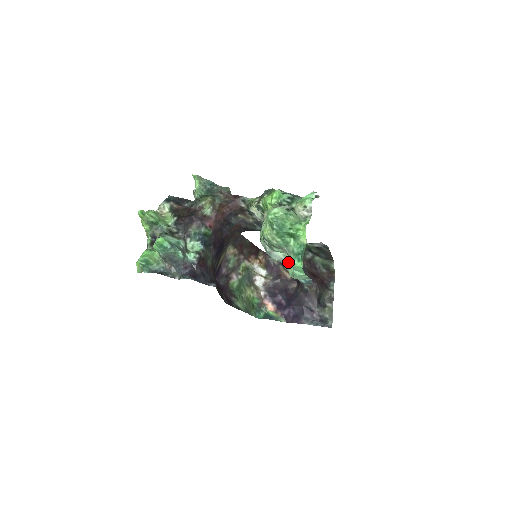
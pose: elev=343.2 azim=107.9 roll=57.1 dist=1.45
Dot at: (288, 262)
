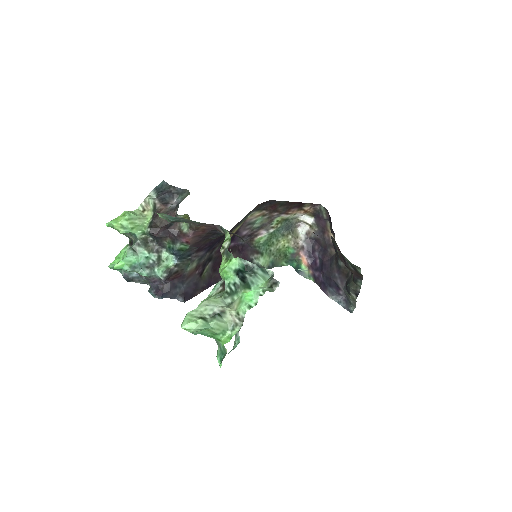
Dot at: occluded
